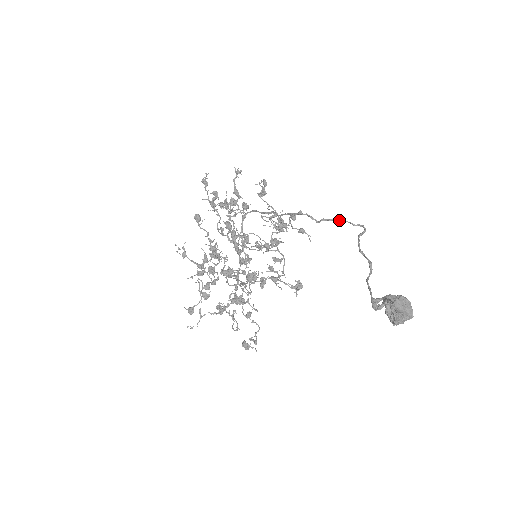
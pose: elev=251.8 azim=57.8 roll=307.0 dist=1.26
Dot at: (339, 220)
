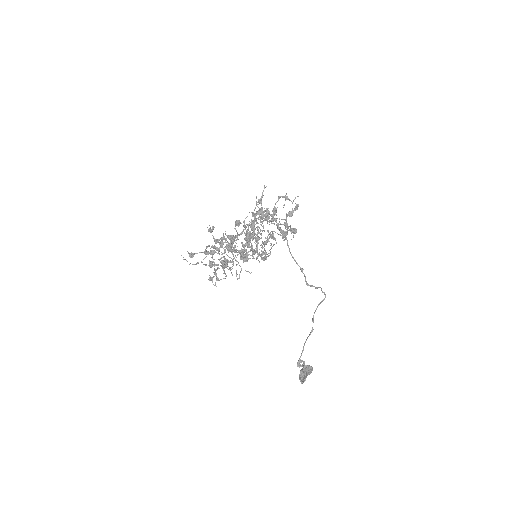
Dot at: occluded
